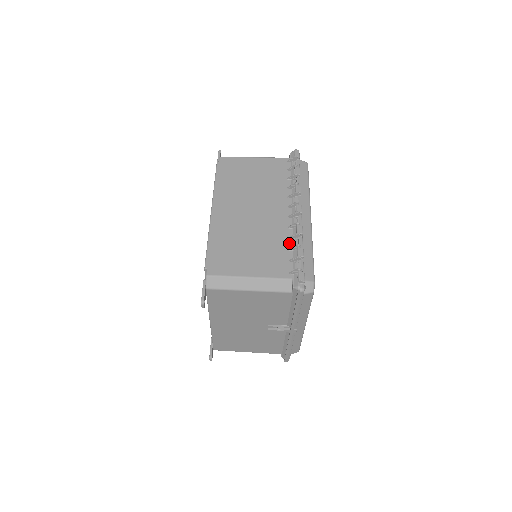
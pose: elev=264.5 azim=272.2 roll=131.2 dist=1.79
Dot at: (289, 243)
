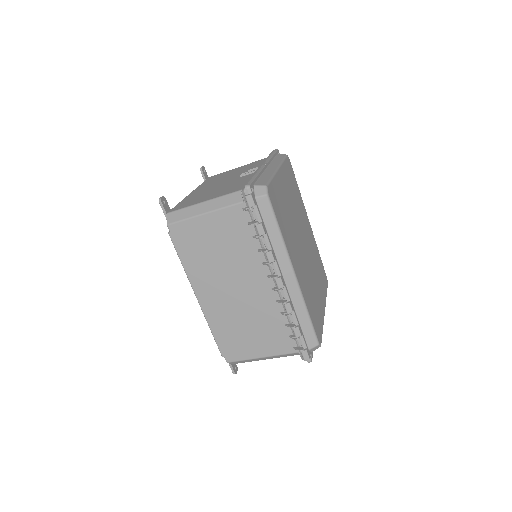
Dot at: (283, 319)
